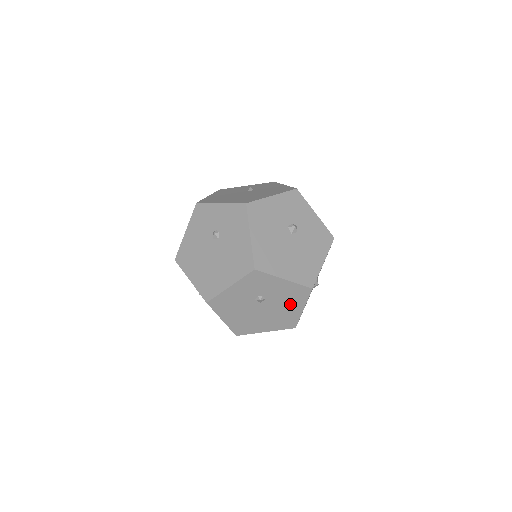
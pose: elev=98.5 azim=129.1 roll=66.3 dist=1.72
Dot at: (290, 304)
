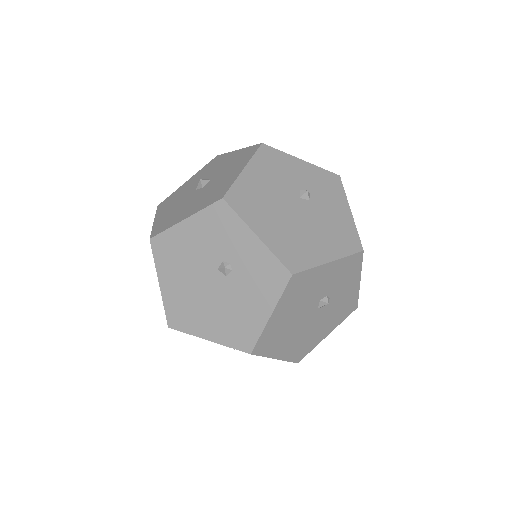
Dot at: occluded
